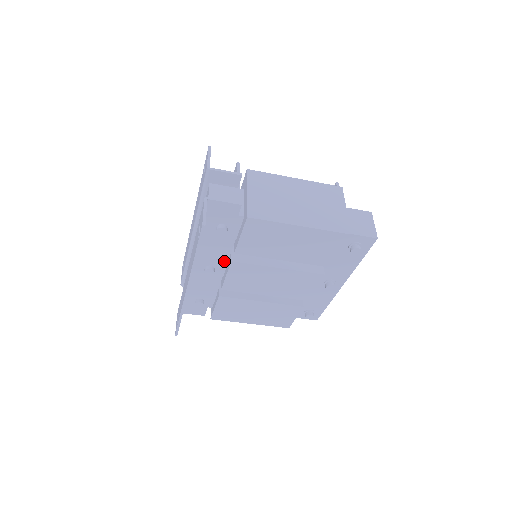
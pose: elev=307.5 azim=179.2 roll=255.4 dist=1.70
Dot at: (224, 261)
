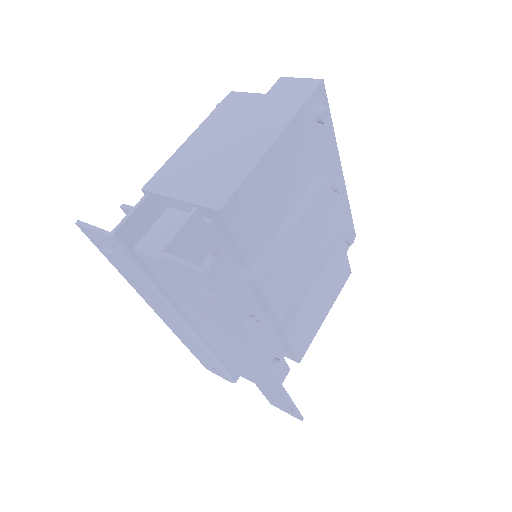
Dot at: (248, 296)
